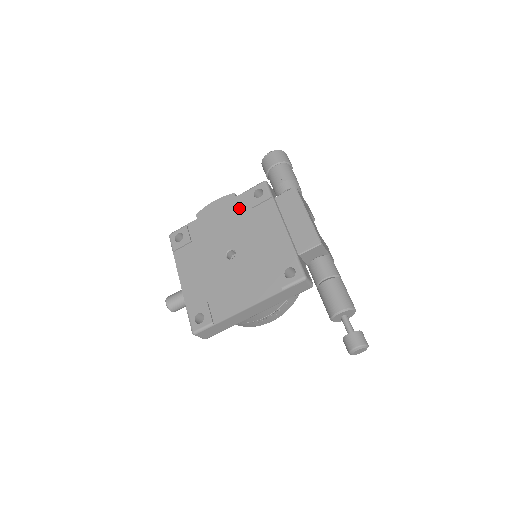
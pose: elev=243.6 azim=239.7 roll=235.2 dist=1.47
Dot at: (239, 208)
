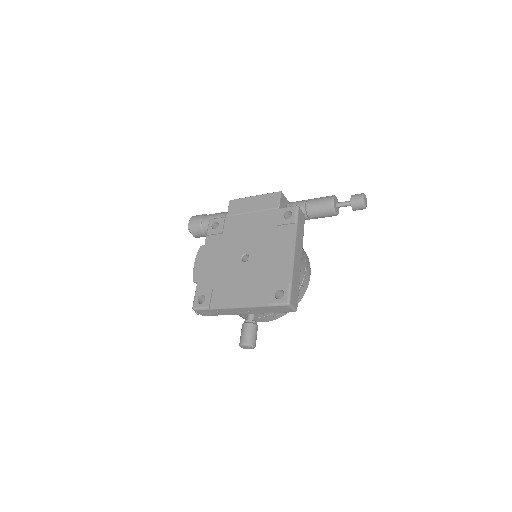
Dot at: (215, 243)
